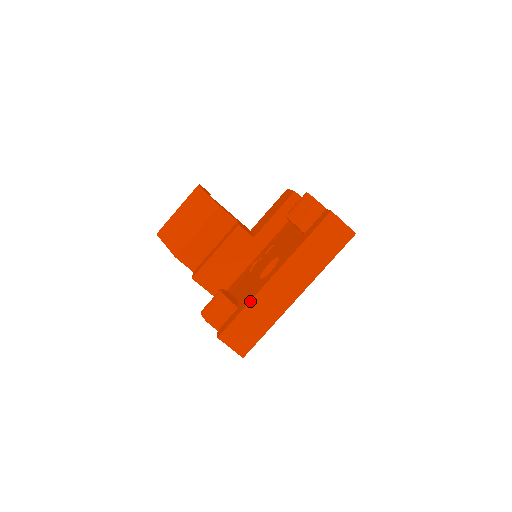
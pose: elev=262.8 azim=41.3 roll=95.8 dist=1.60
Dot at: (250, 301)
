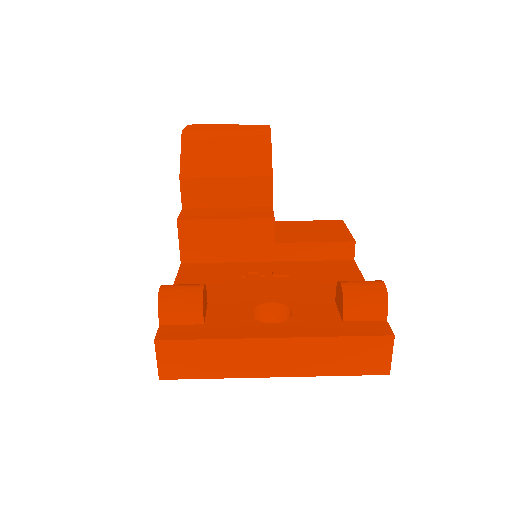
Dot at: (225, 339)
